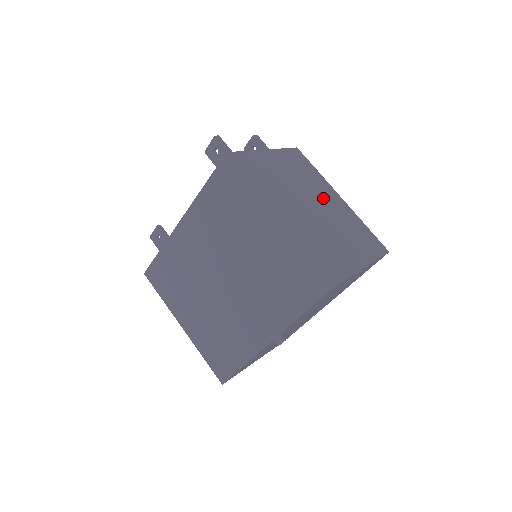
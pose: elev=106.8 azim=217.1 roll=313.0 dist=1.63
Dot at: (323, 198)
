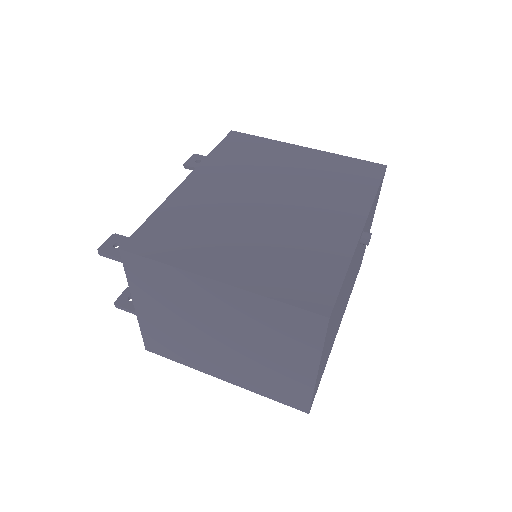
Dot at: occluded
